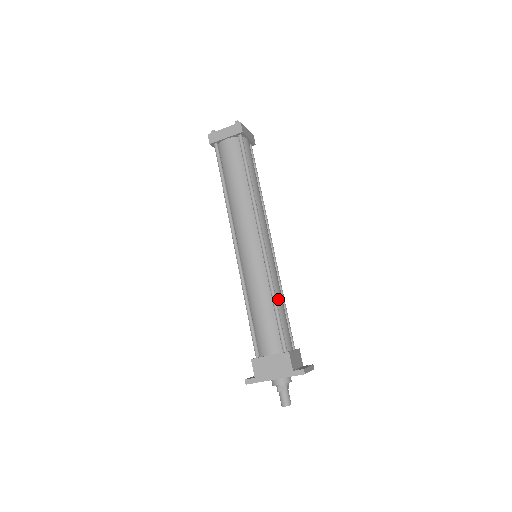
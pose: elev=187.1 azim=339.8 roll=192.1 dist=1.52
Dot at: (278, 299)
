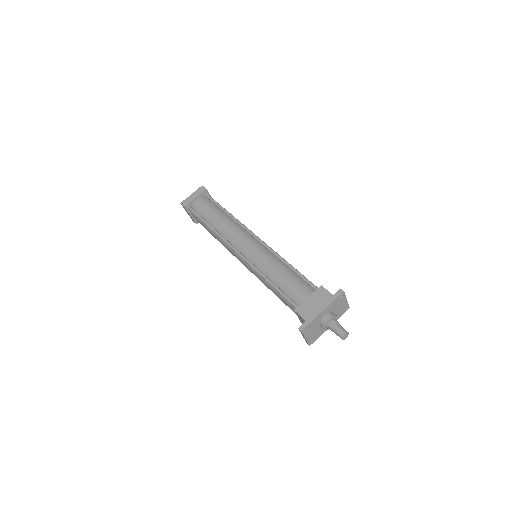
Dot at: occluded
